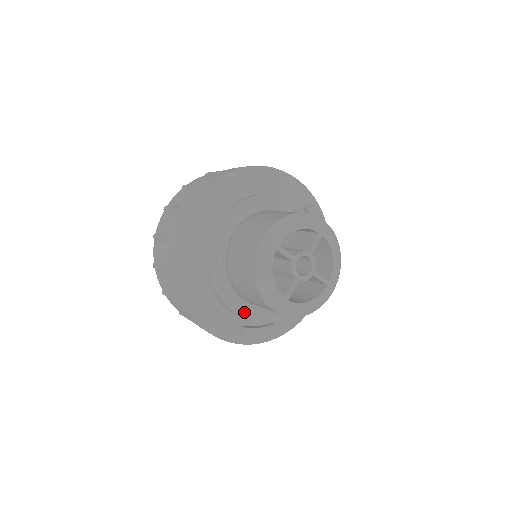
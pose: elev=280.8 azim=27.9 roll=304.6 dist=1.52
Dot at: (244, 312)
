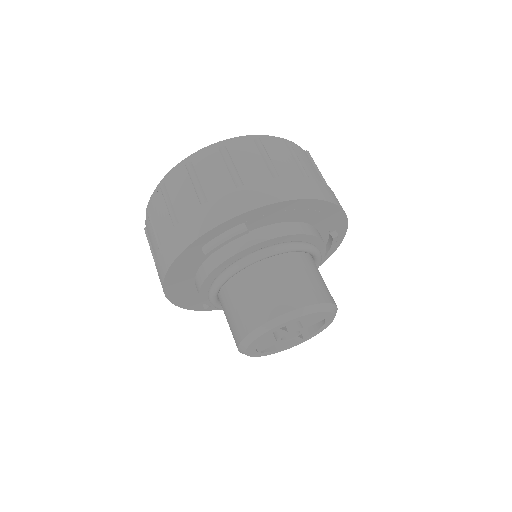
Dot at: occluded
